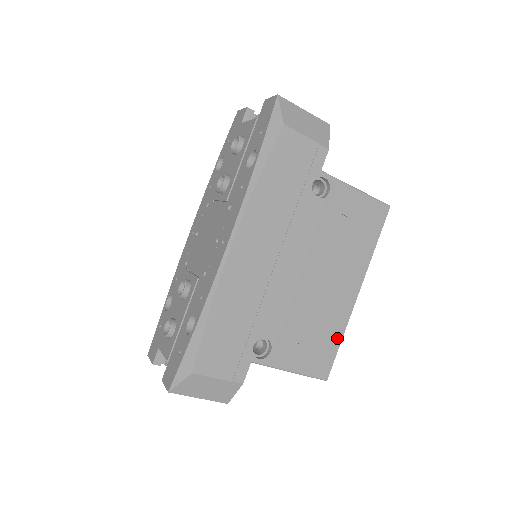
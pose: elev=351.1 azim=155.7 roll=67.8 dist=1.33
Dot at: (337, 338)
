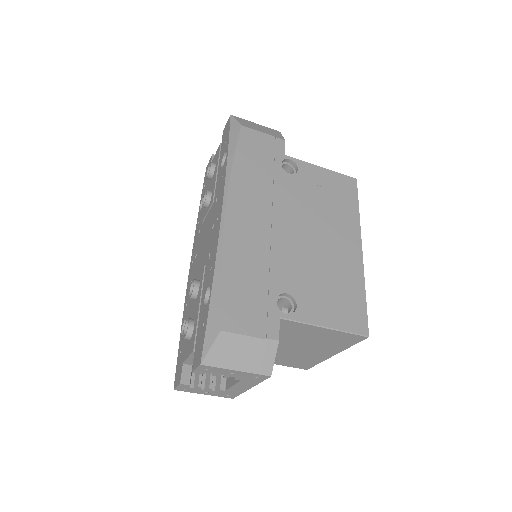
Dot at: (360, 292)
